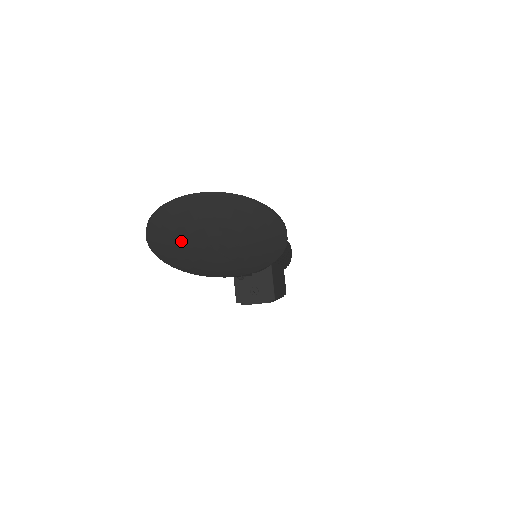
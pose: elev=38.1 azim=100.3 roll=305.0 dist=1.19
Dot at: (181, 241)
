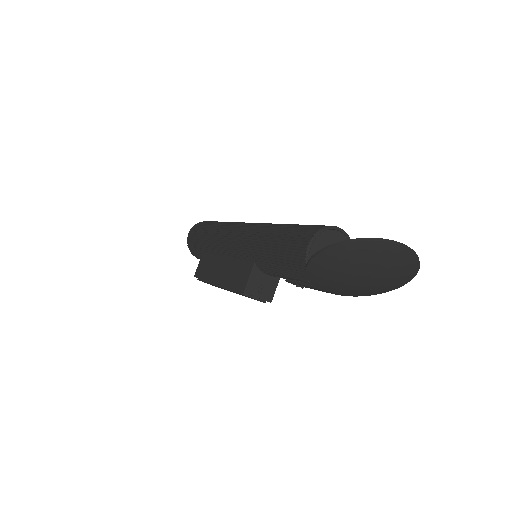
Dot at: (357, 263)
